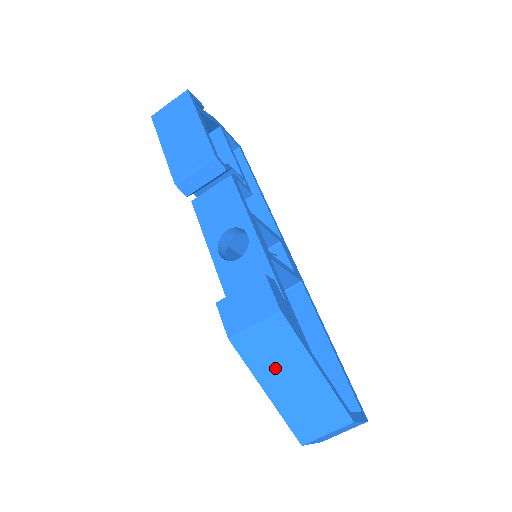
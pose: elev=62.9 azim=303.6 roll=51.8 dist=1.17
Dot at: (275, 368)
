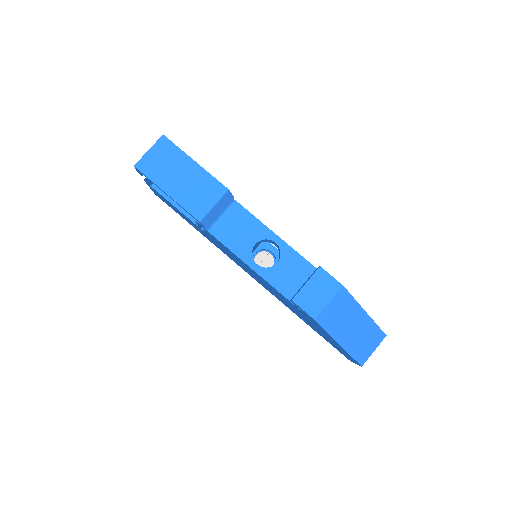
Dot at: (343, 325)
